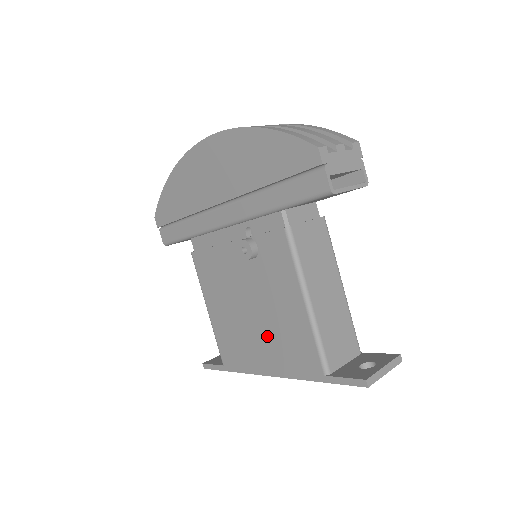
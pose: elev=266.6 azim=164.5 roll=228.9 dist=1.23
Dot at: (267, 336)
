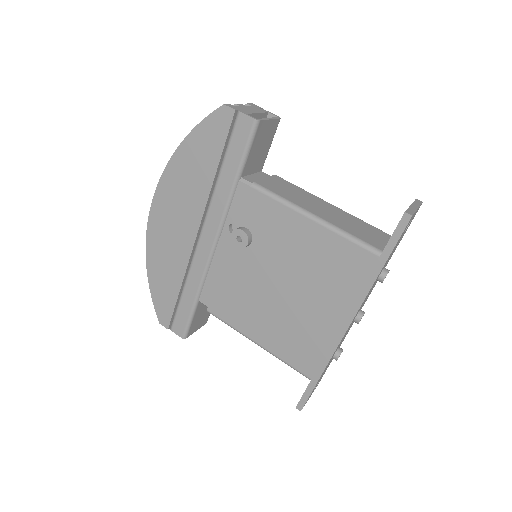
Dot at: (315, 292)
